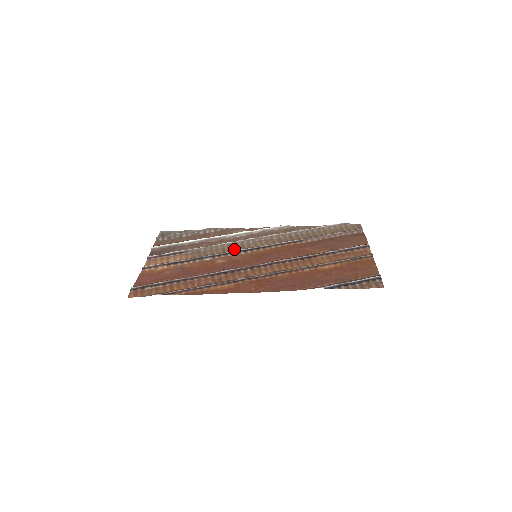
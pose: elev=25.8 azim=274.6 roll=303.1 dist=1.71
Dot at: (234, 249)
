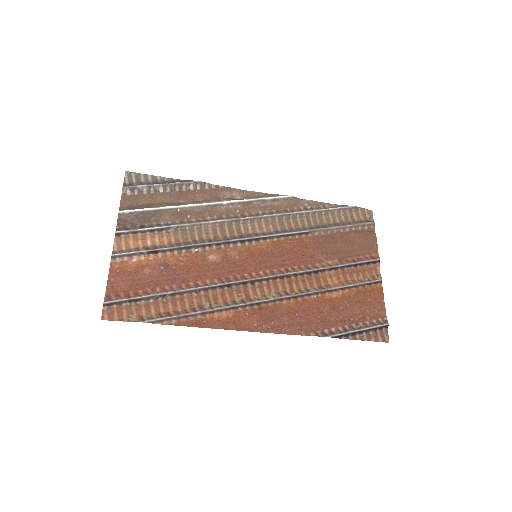
Dot at: (228, 233)
